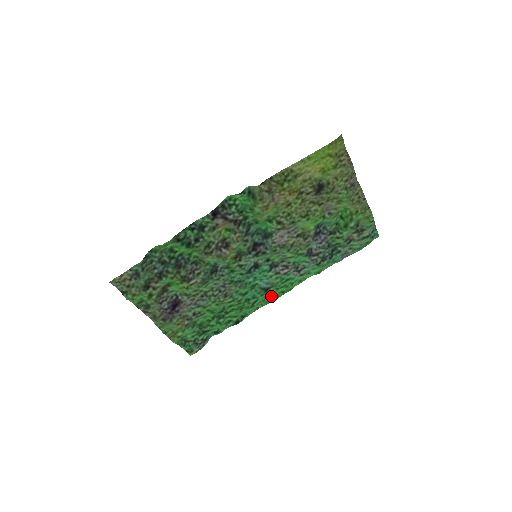
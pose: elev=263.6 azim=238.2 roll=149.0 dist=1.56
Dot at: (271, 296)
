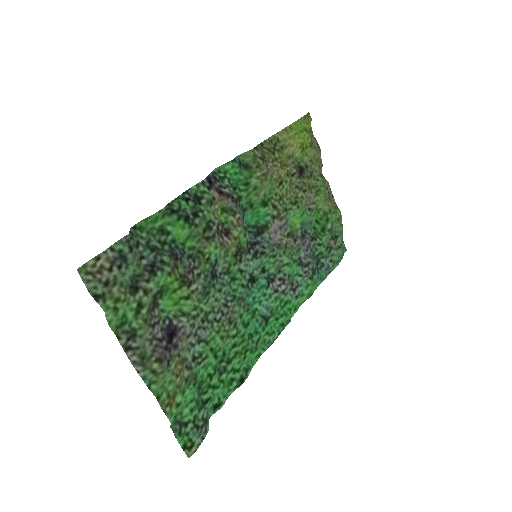
Dot at: (272, 332)
